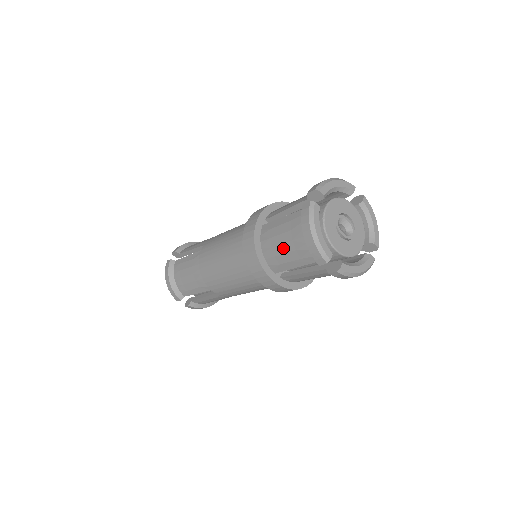
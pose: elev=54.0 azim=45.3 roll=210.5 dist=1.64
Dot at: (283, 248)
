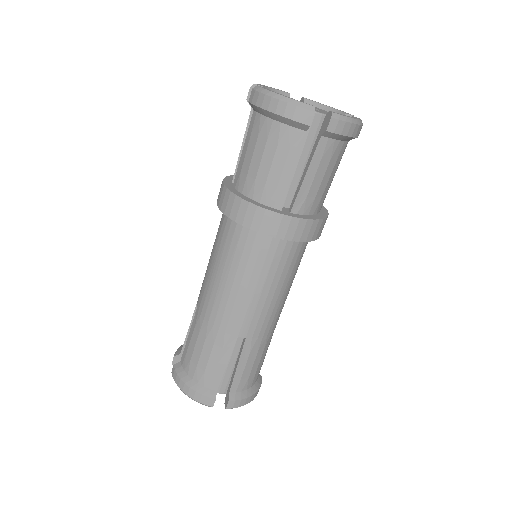
Dot at: (265, 162)
